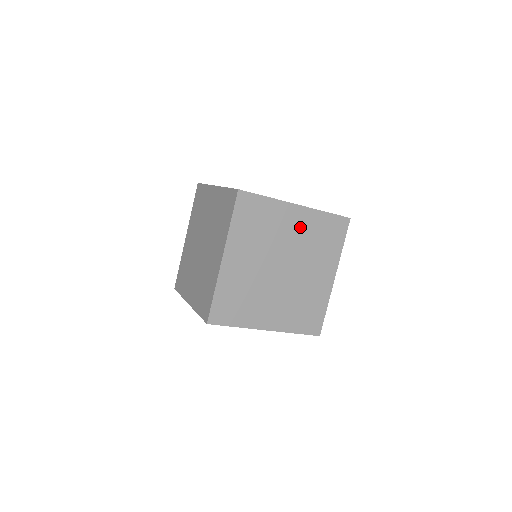
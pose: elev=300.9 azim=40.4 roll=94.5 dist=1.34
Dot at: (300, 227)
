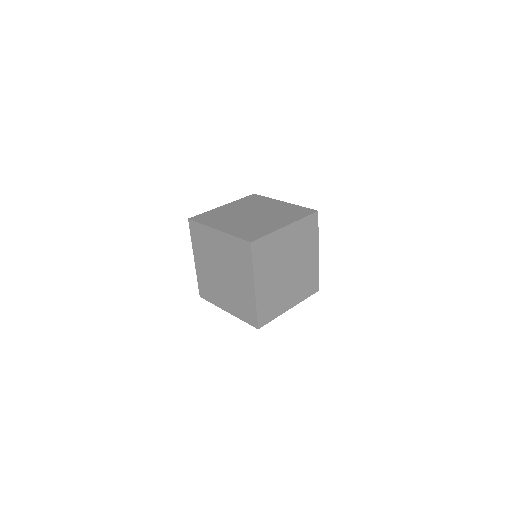
Dot at: (292, 238)
